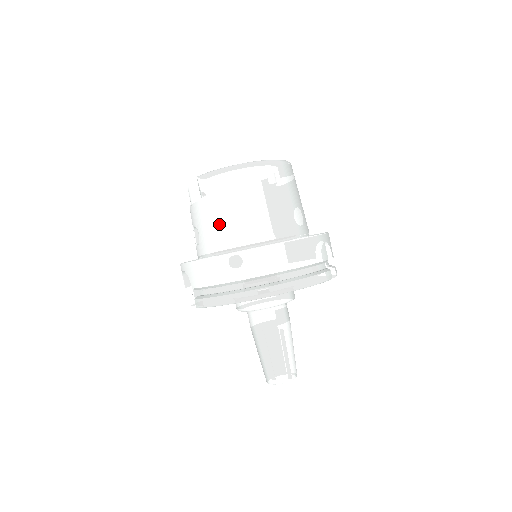
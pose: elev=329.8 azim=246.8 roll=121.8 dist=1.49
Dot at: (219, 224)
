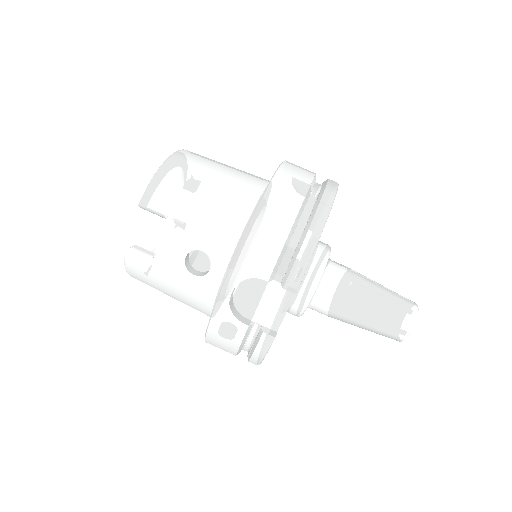
Dot at: (216, 206)
